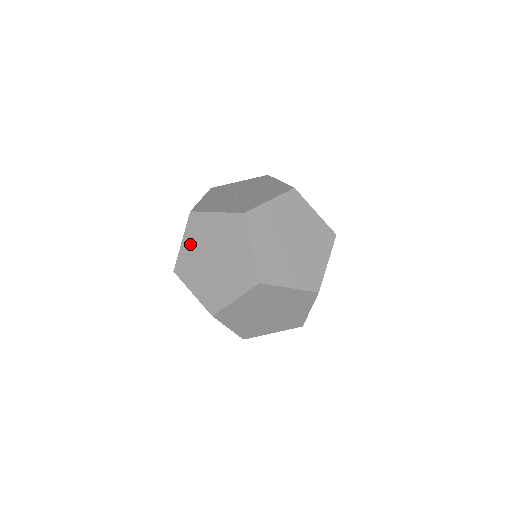
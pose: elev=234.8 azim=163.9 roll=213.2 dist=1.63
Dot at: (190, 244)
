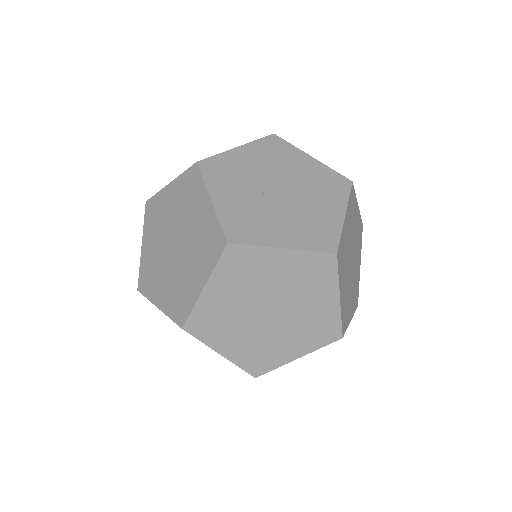
Dot at: (172, 197)
